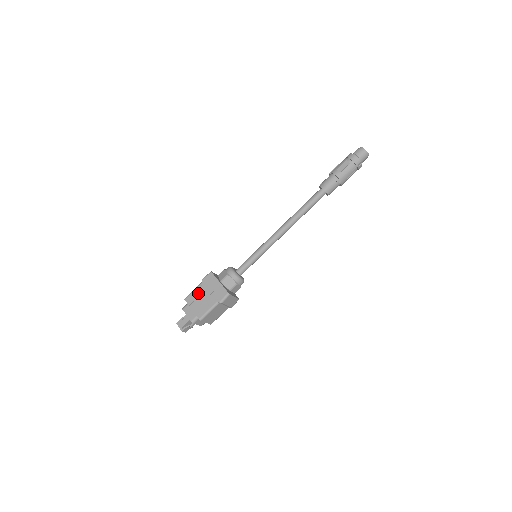
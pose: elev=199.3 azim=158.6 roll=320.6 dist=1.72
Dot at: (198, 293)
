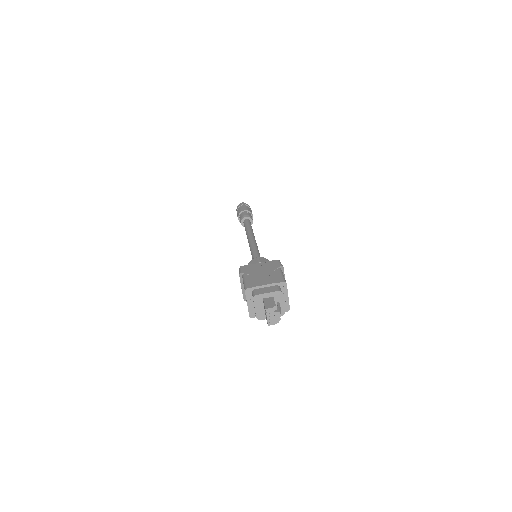
Dot at: (252, 277)
